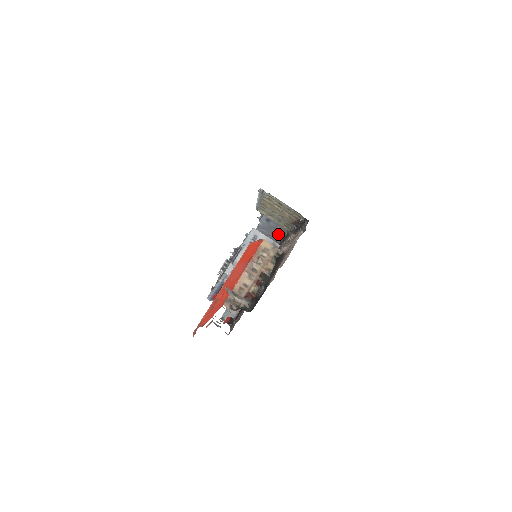
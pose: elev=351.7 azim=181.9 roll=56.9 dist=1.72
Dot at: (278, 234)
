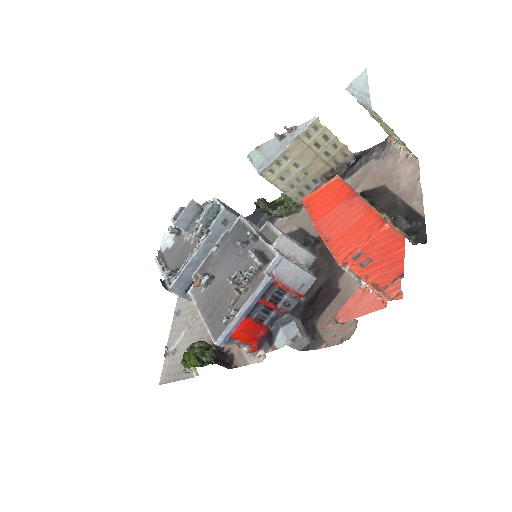
Dot at: occluded
